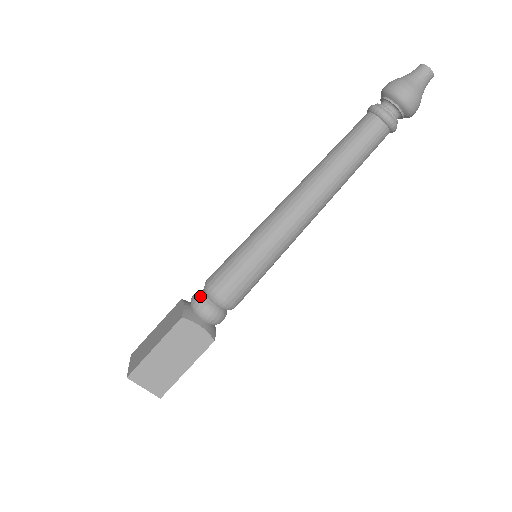
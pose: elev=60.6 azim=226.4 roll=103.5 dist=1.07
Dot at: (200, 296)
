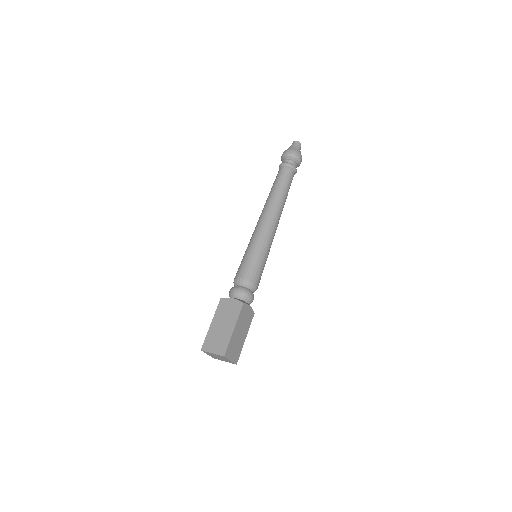
Dot at: (242, 288)
